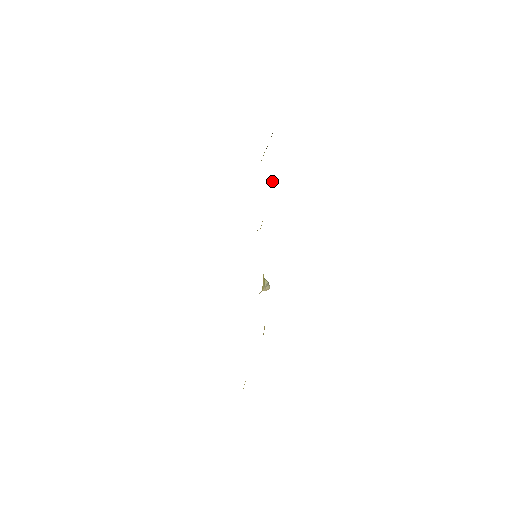
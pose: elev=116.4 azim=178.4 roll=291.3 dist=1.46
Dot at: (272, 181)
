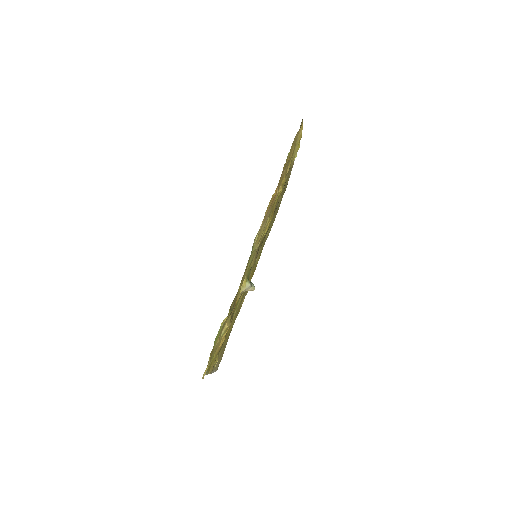
Dot at: (281, 189)
